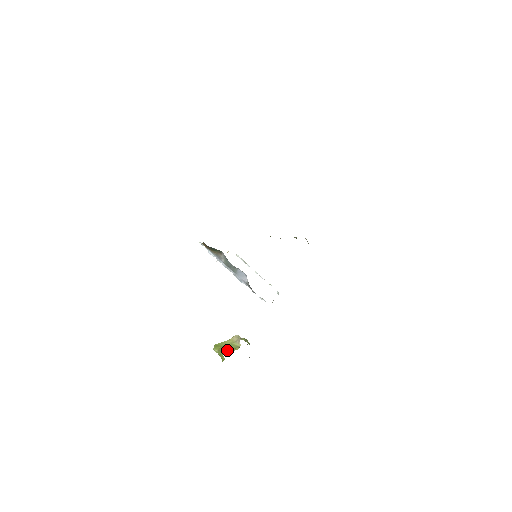
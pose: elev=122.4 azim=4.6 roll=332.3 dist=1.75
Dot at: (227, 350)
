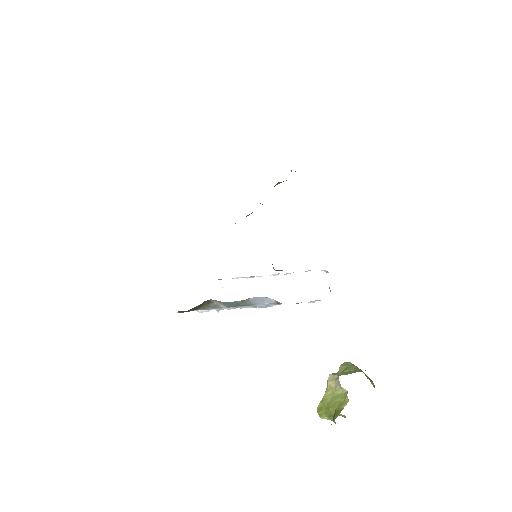
Dot at: (336, 412)
